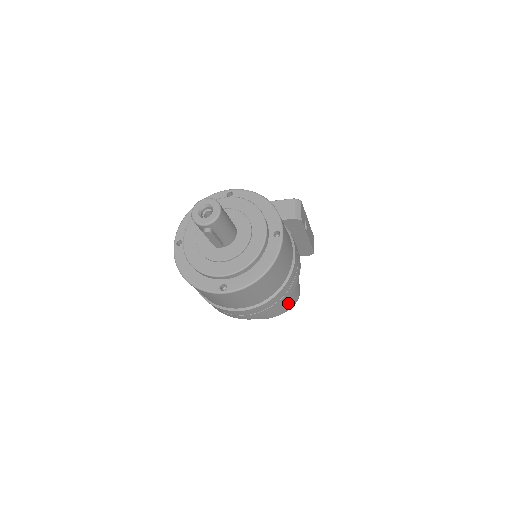
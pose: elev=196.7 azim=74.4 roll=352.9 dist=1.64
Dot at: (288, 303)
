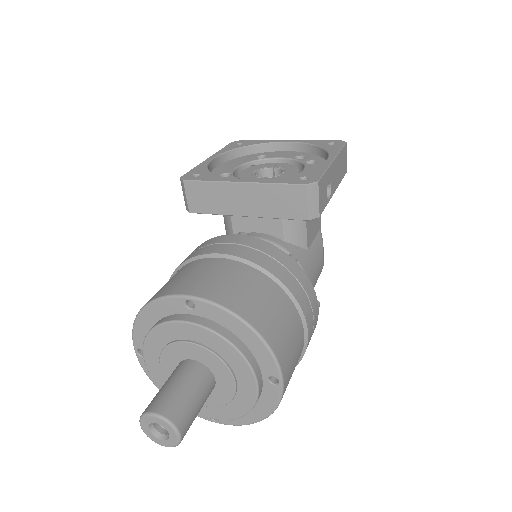
Dot at: occluded
